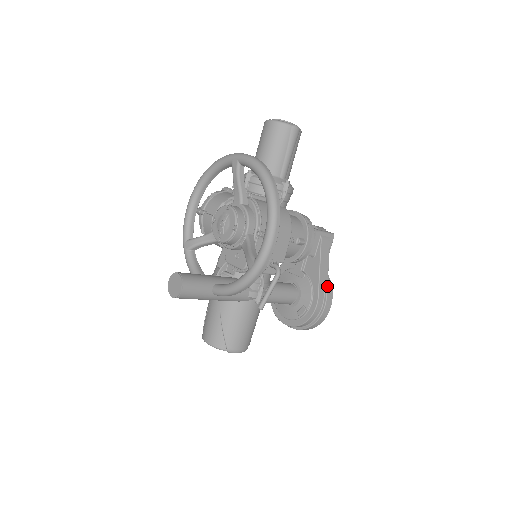
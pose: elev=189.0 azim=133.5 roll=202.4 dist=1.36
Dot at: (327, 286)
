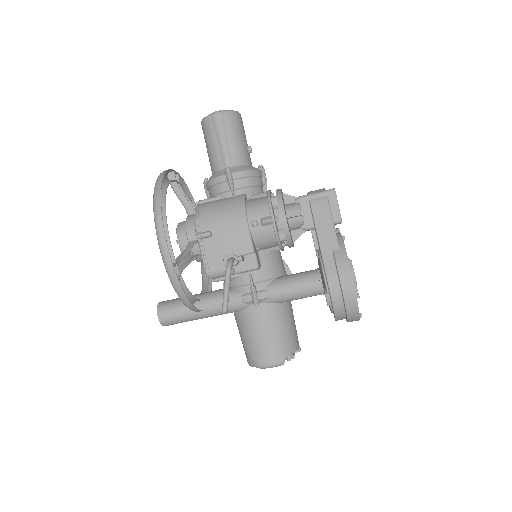
Dot at: (336, 256)
